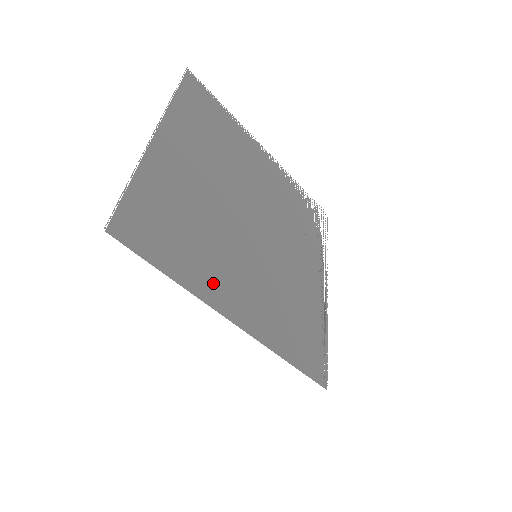
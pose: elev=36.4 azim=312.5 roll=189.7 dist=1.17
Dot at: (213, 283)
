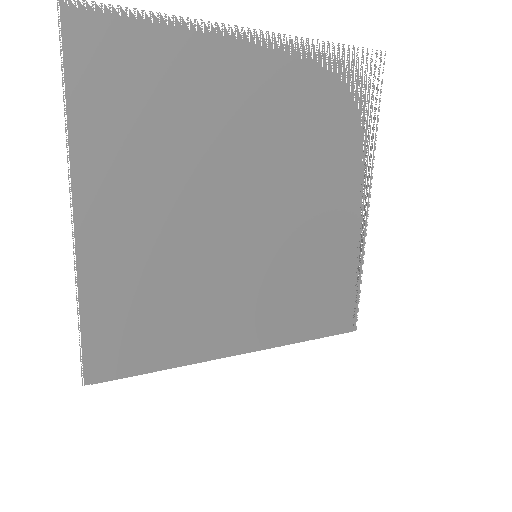
Dot at: occluded
